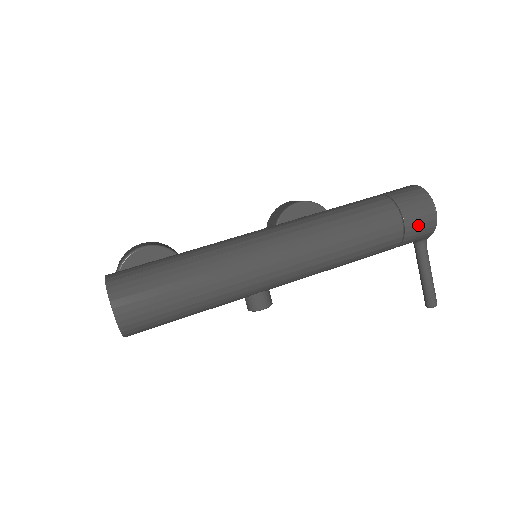
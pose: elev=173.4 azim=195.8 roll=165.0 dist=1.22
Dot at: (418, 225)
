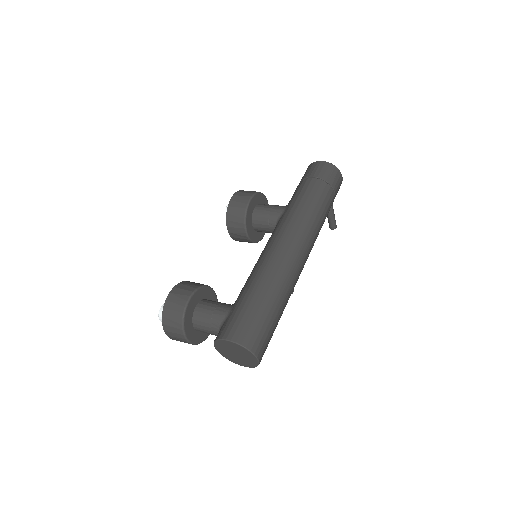
Dot at: (338, 190)
